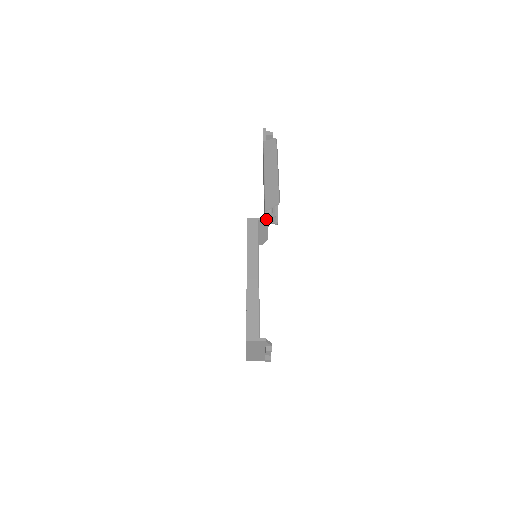
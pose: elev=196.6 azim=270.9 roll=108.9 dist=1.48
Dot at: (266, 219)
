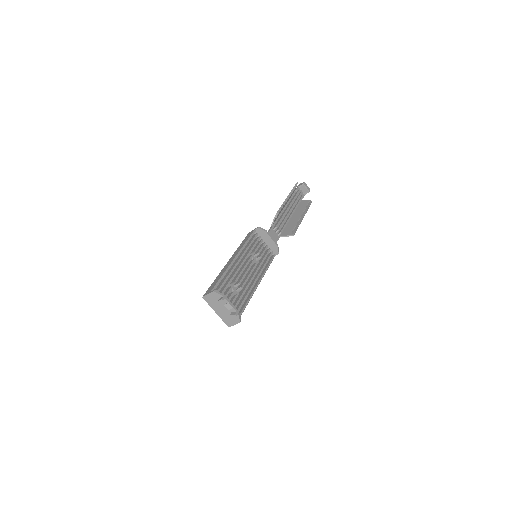
Dot at: (269, 230)
